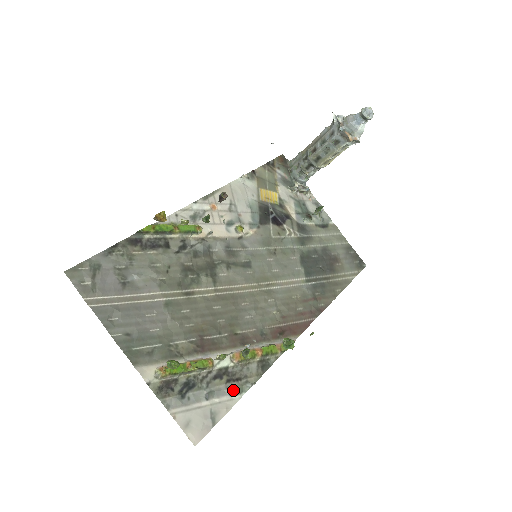
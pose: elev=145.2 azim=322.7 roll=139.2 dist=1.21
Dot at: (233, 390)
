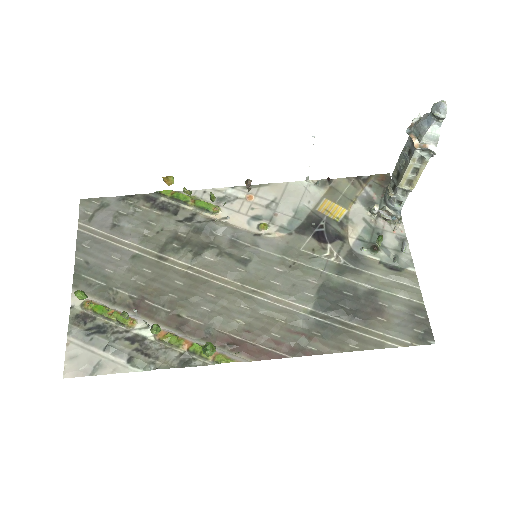
Dot at: (133, 359)
